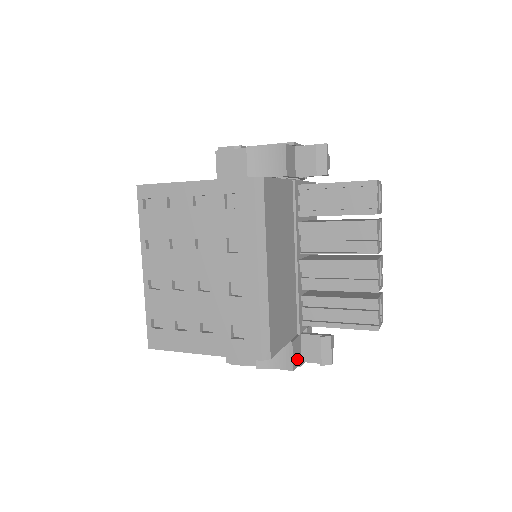
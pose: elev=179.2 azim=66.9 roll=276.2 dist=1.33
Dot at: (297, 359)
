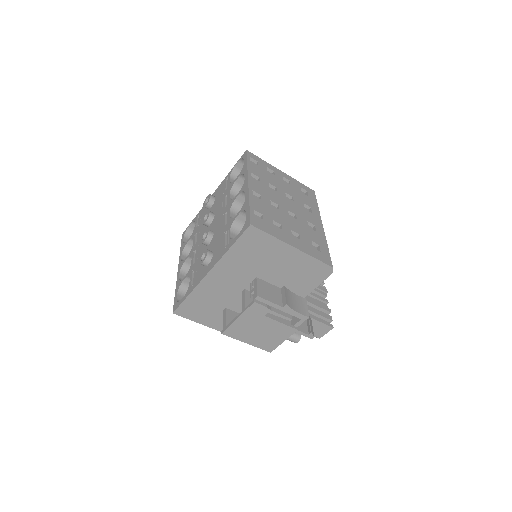
Dot at: occluded
